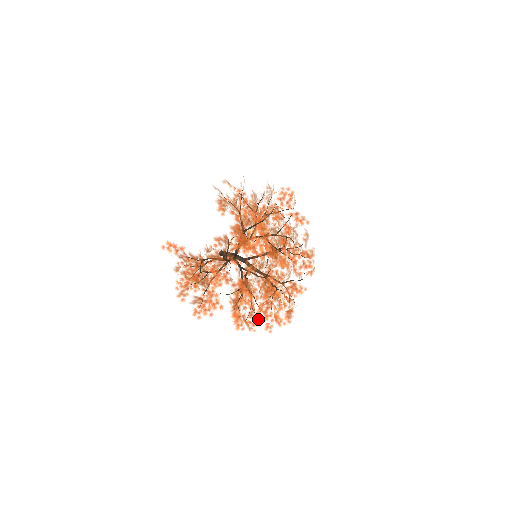
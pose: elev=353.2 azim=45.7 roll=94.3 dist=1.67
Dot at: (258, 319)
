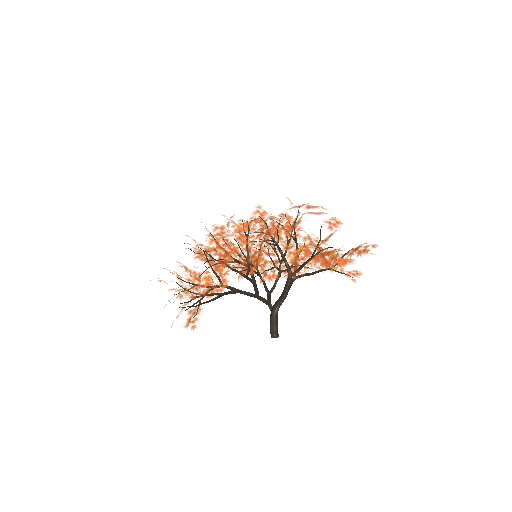
Dot at: occluded
